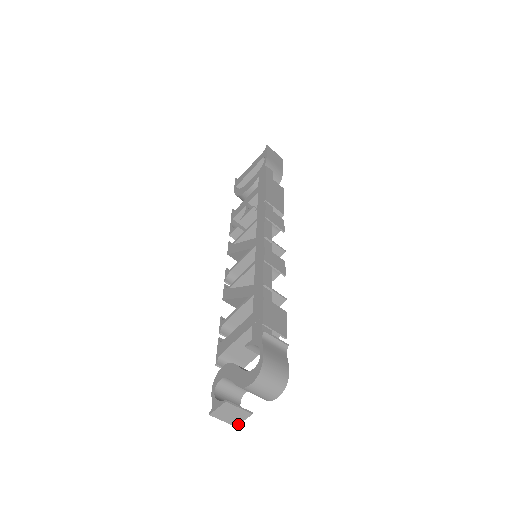
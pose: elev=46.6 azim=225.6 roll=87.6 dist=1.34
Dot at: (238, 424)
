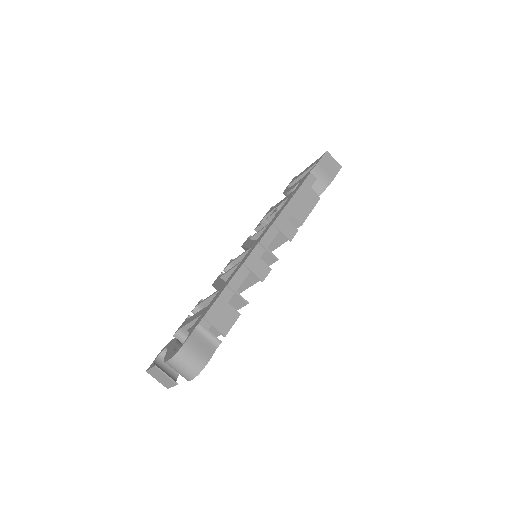
Dot at: (169, 387)
